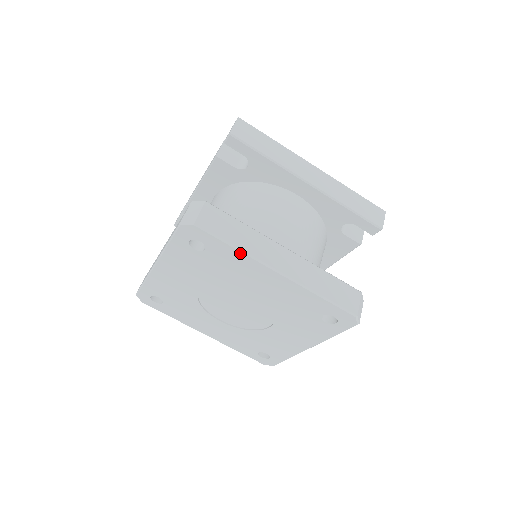
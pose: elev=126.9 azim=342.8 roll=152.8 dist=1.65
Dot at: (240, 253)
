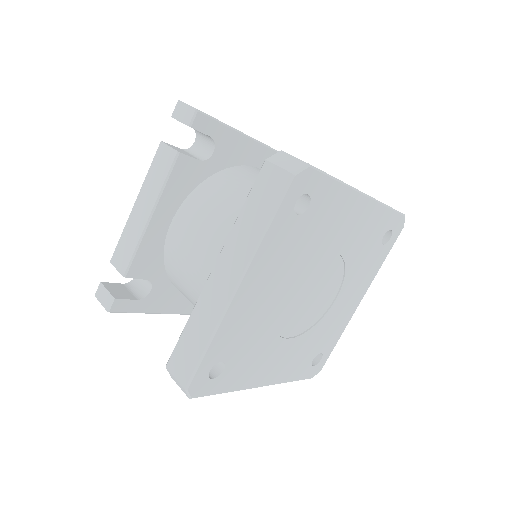
Dot at: (342, 187)
